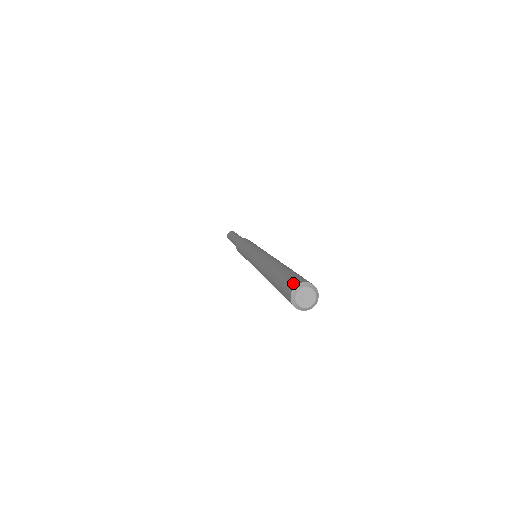
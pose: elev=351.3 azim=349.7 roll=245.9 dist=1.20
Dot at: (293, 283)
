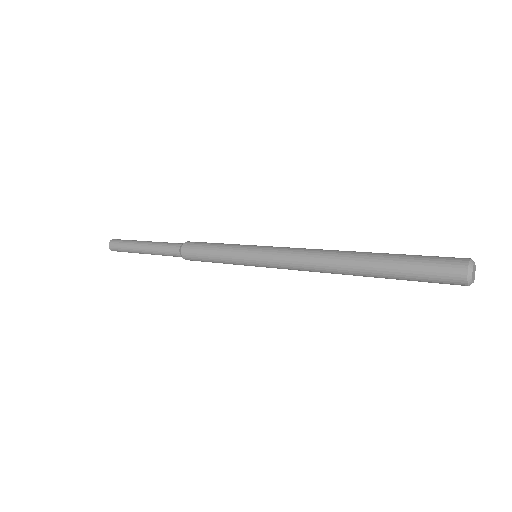
Dot at: occluded
